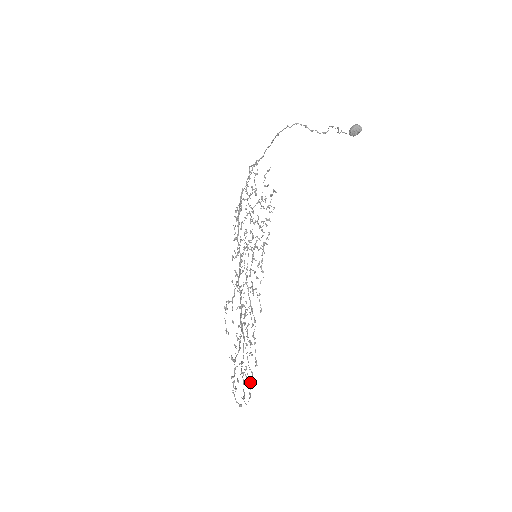
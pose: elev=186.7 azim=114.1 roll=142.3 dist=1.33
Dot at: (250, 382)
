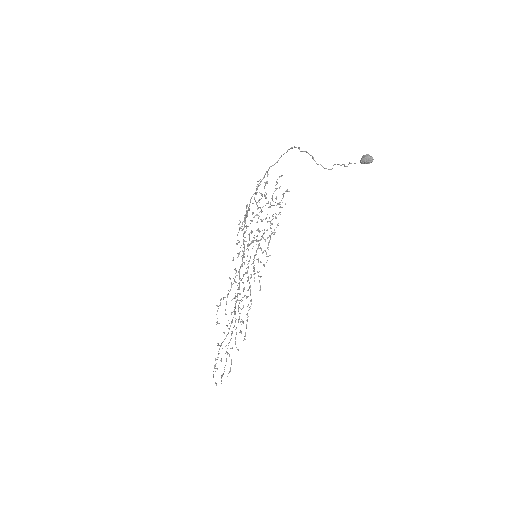
Dot at: (231, 361)
